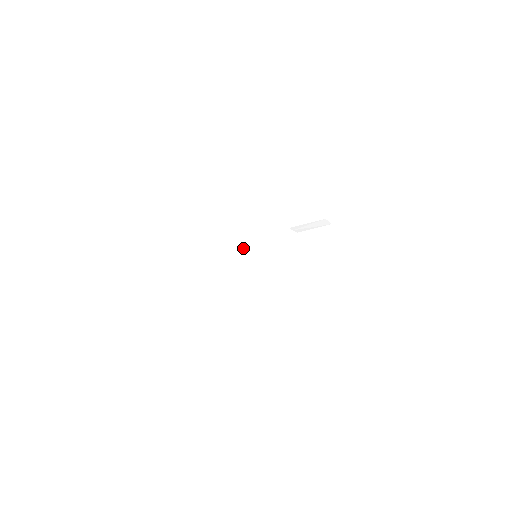
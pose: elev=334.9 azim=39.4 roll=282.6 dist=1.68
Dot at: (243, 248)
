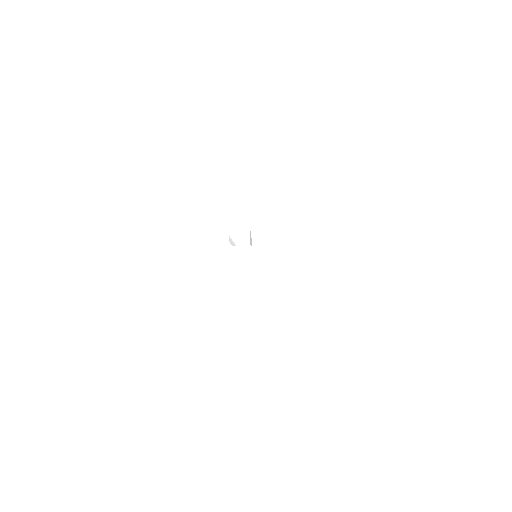
Dot at: (251, 240)
